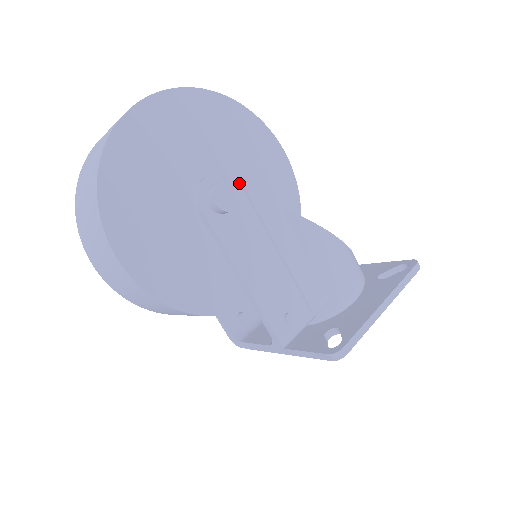
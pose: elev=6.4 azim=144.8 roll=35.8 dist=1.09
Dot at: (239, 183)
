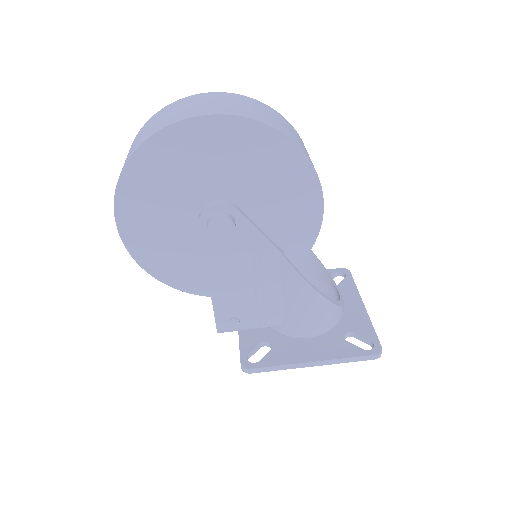
Dot at: (255, 213)
